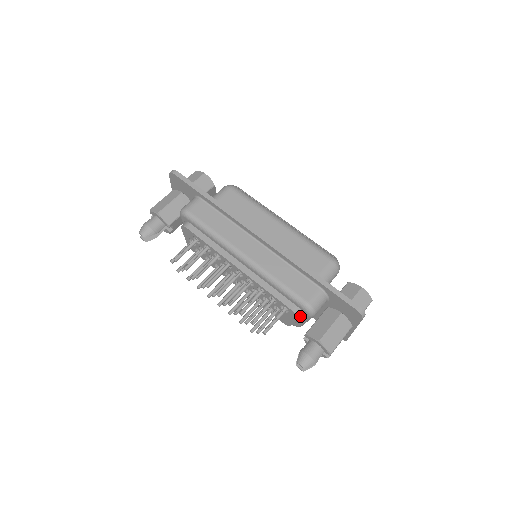
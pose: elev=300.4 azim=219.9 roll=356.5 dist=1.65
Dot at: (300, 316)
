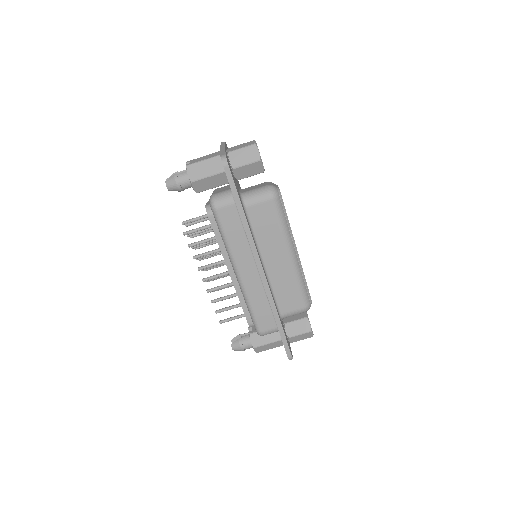
Dot at: occluded
